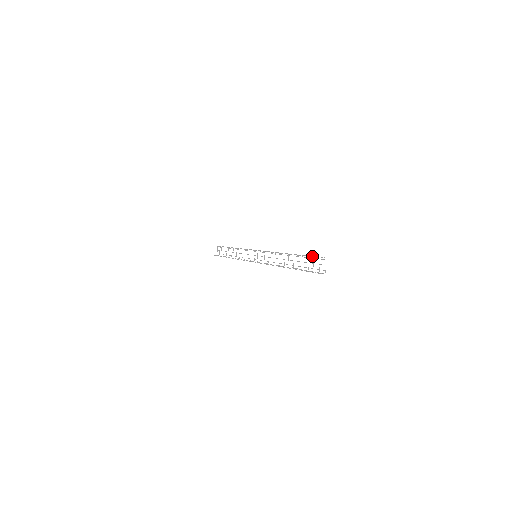
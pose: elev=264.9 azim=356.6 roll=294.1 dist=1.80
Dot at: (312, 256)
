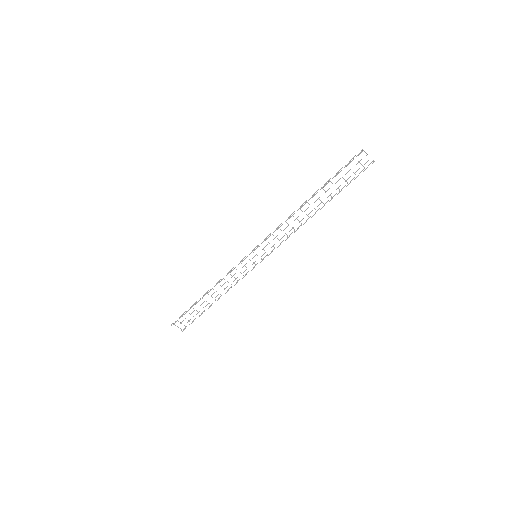
Dot at: (347, 164)
